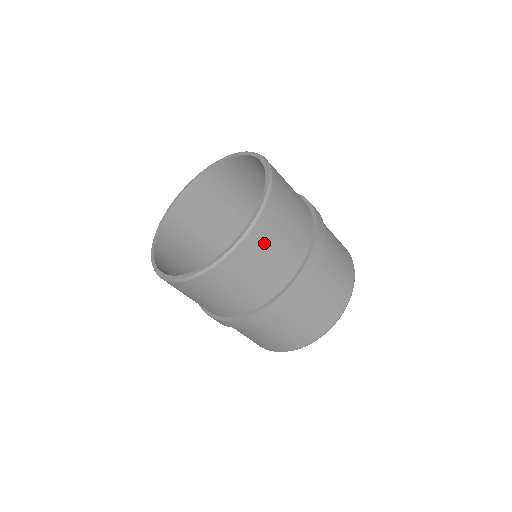
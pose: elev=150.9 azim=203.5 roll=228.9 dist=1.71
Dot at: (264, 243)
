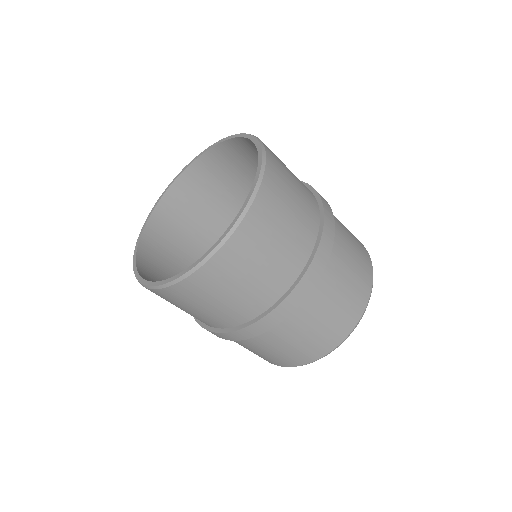
Dot at: (277, 202)
